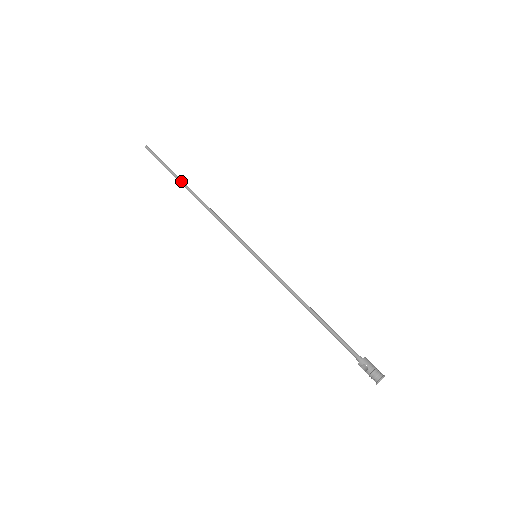
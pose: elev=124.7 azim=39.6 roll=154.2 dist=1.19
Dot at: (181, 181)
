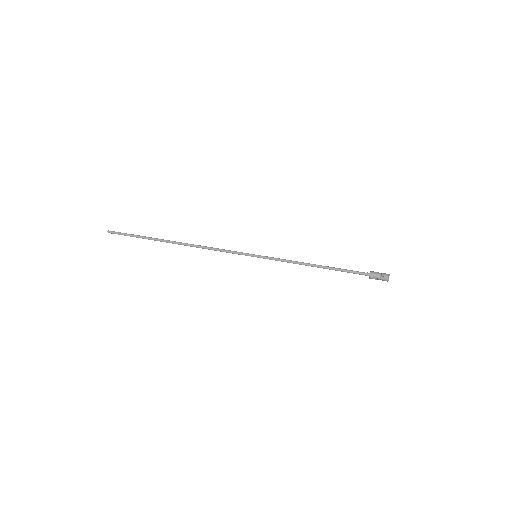
Dot at: (159, 240)
